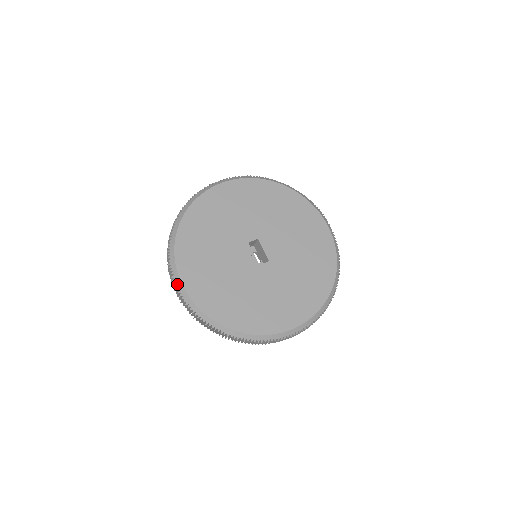
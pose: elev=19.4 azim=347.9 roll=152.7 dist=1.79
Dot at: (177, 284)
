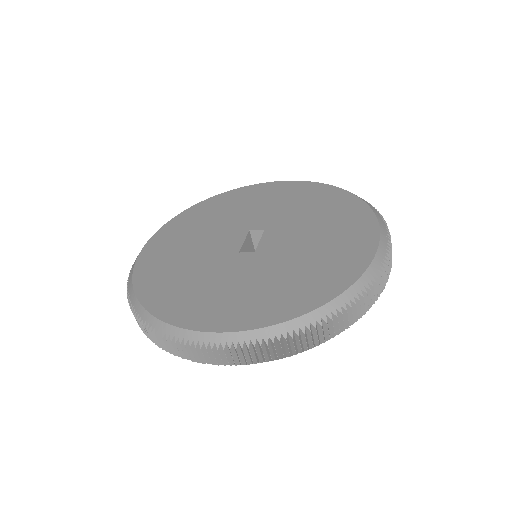
Dot at: occluded
